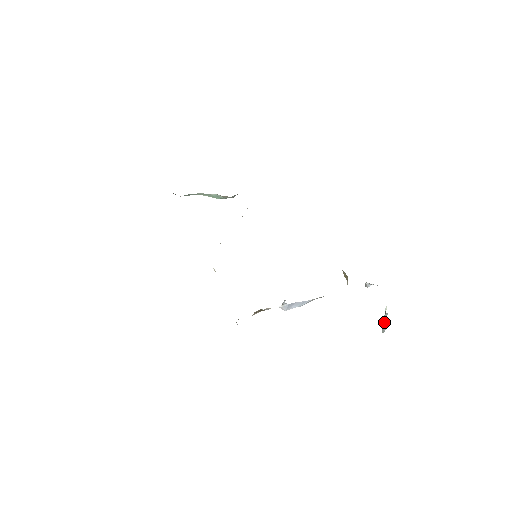
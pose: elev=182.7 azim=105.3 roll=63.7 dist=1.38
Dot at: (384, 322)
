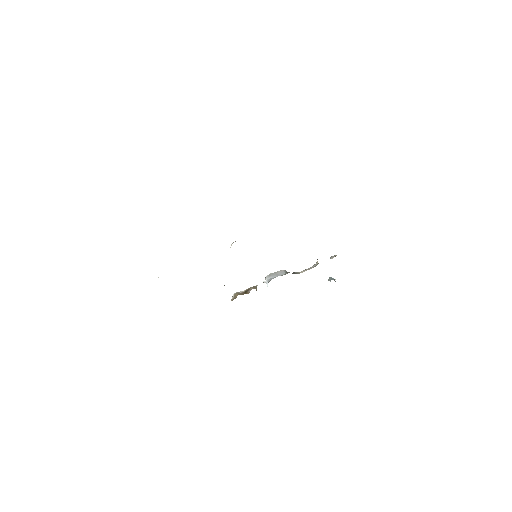
Dot at: occluded
